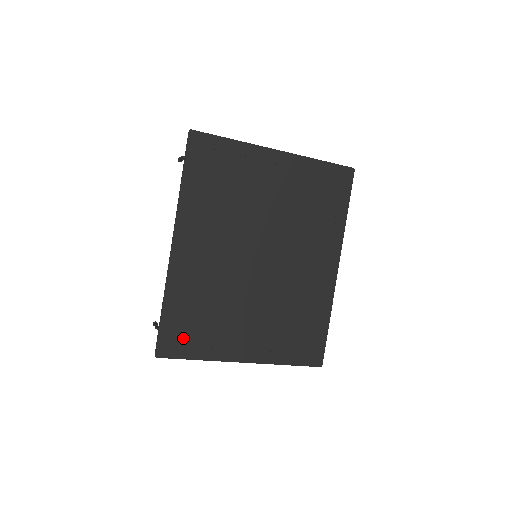
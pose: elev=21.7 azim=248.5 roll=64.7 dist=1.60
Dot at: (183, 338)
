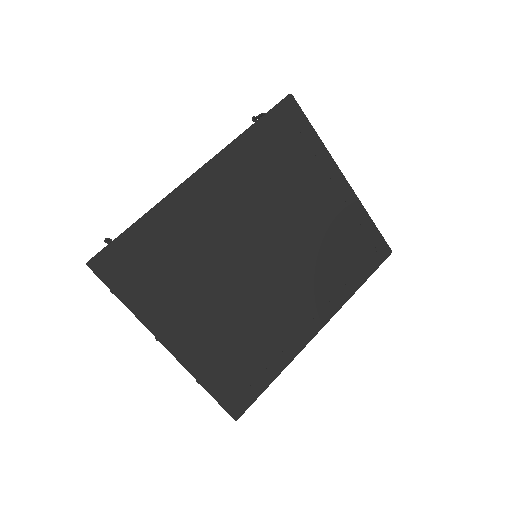
Dot at: (131, 269)
